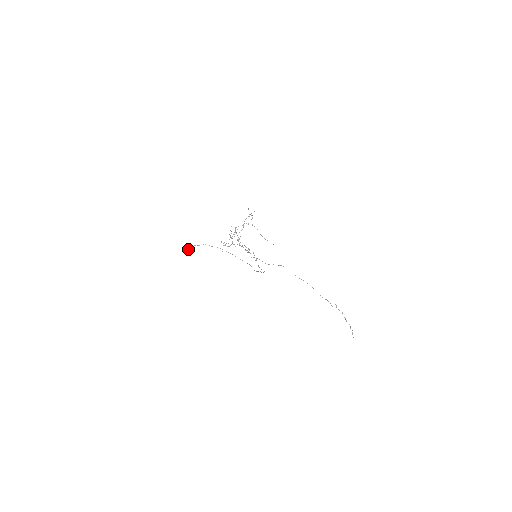
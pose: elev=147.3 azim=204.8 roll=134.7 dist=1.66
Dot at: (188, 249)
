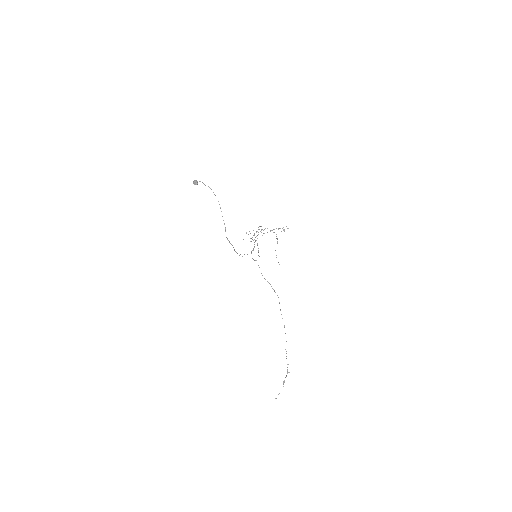
Dot at: occluded
